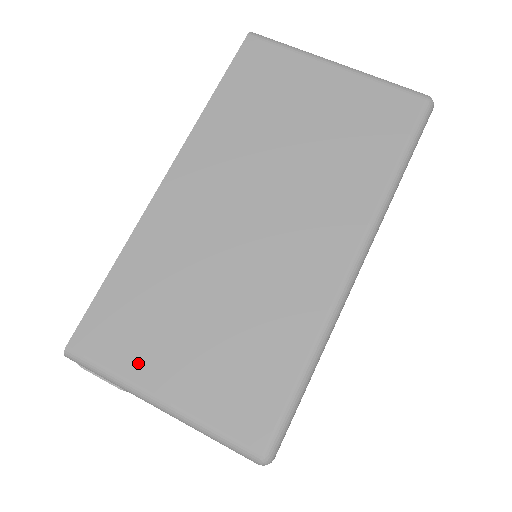
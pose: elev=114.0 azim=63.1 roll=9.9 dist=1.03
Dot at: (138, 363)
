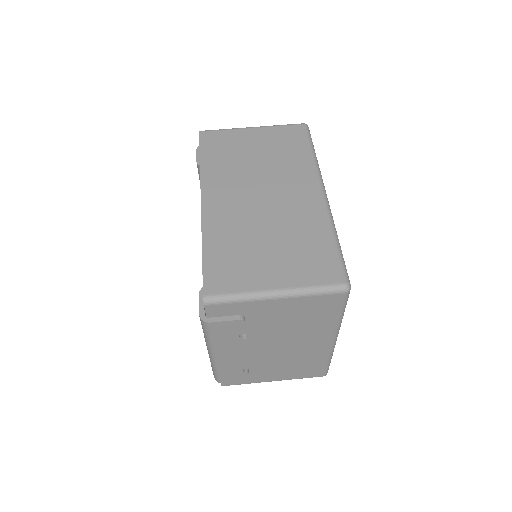
Dot at: (250, 281)
